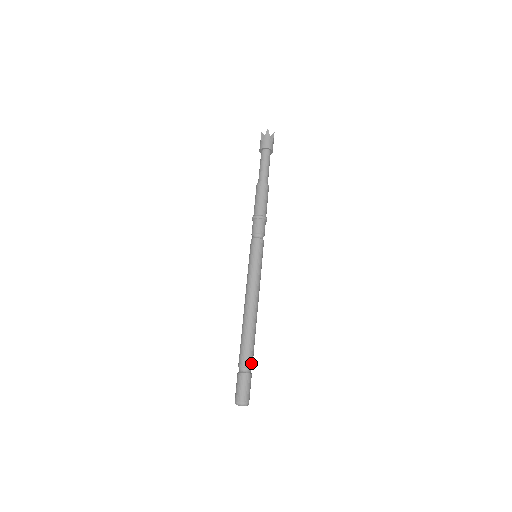
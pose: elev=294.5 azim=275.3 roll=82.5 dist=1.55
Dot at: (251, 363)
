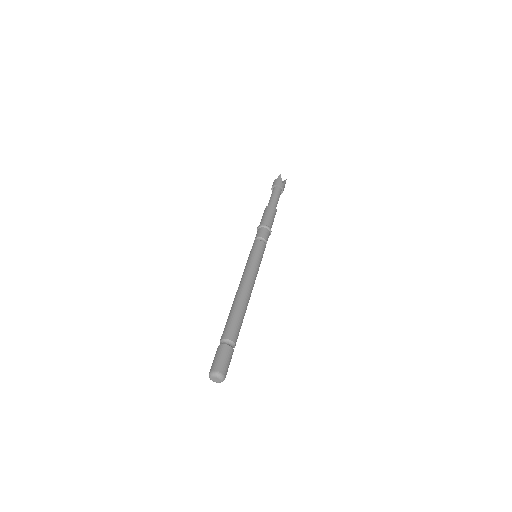
Dot at: (234, 338)
